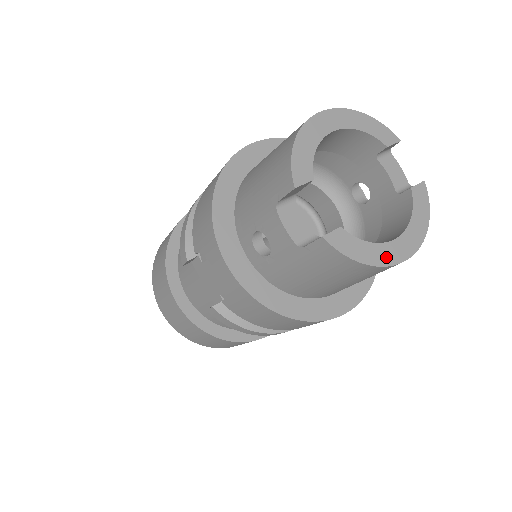
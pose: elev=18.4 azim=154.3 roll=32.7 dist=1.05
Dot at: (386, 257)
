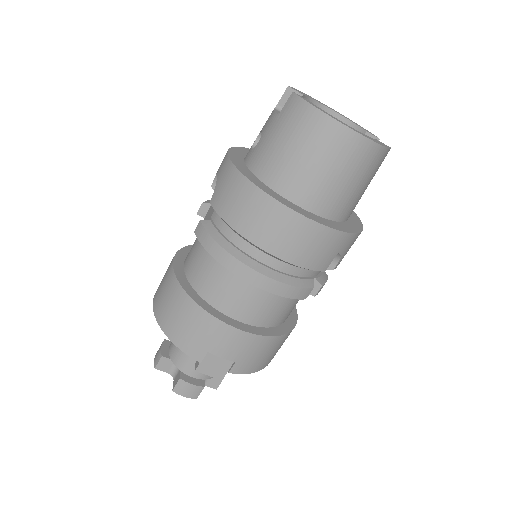
Dot at: (336, 119)
